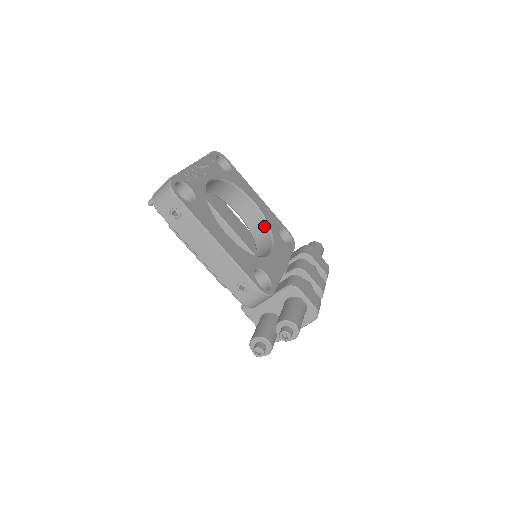
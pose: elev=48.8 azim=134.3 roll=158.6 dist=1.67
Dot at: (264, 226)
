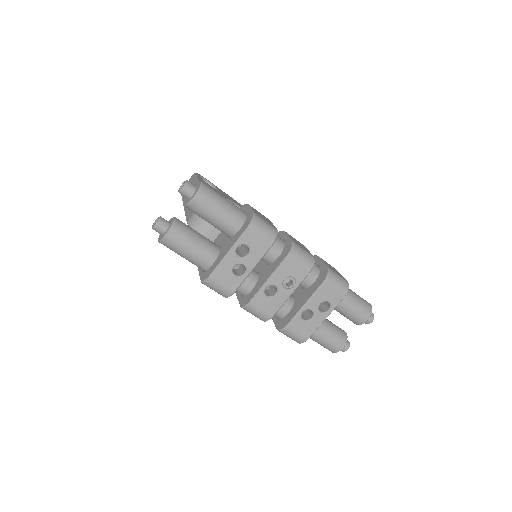
Dot at: occluded
